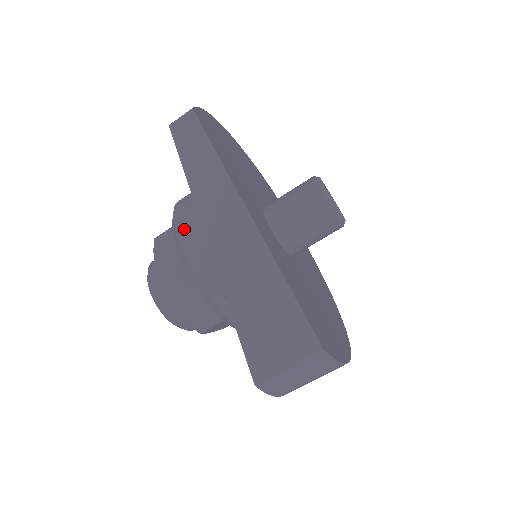
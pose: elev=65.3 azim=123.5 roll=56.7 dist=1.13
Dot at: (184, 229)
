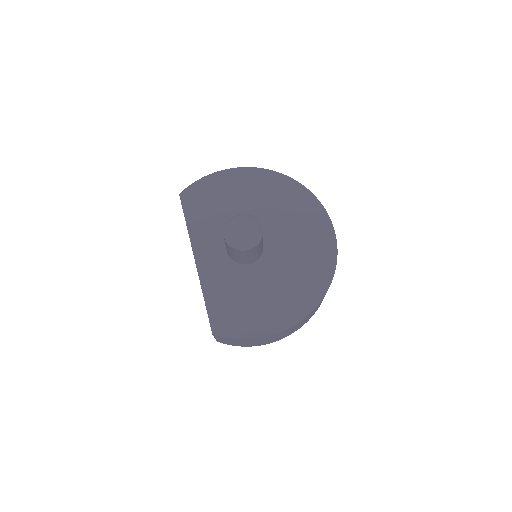
Dot at: occluded
